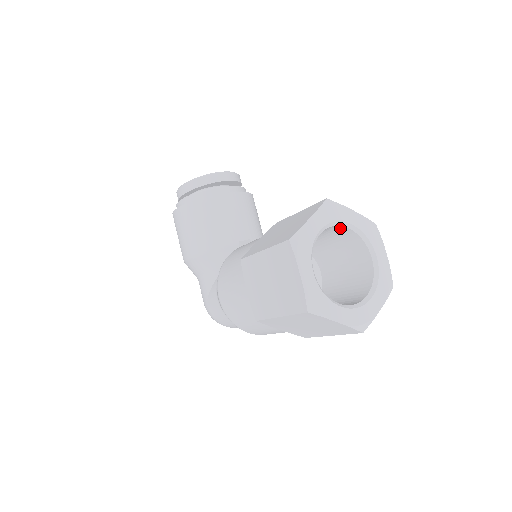
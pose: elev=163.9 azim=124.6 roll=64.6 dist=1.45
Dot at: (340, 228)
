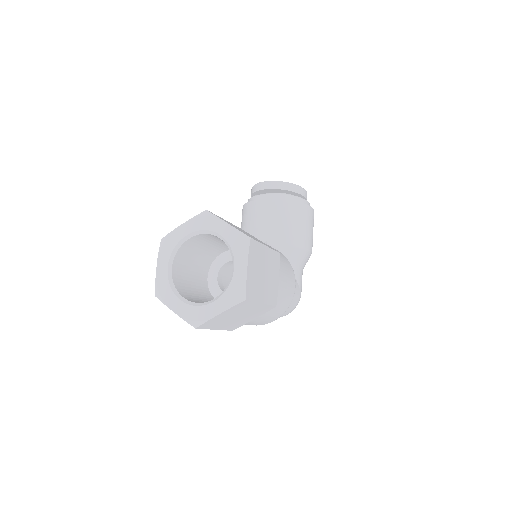
Dot at: (217, 237)
